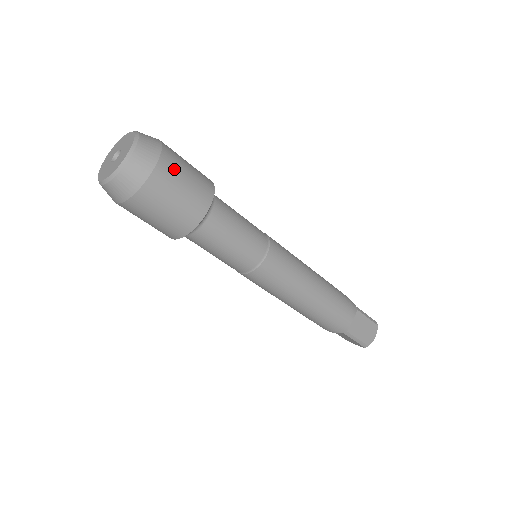
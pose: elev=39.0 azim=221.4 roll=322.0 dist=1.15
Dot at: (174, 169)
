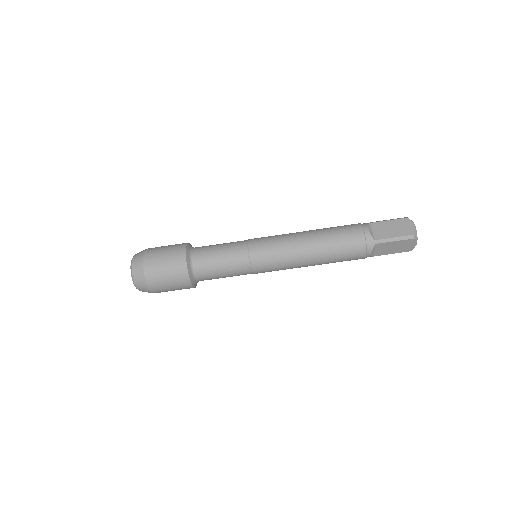
Dot at: (155, 250)
